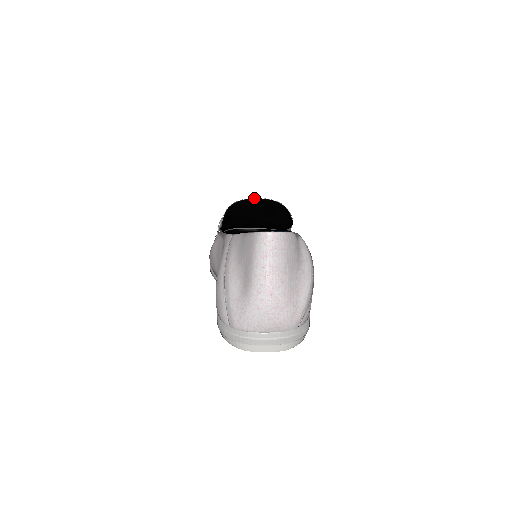
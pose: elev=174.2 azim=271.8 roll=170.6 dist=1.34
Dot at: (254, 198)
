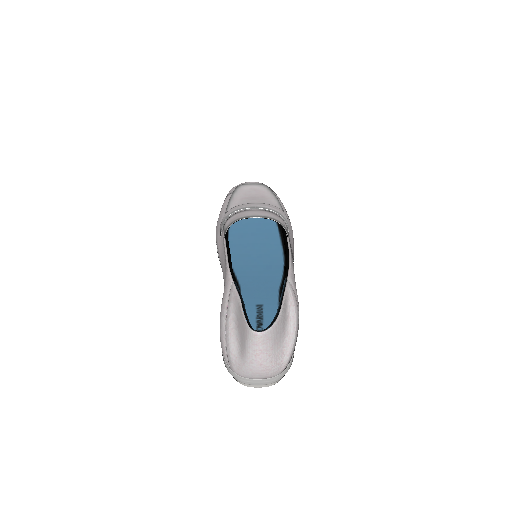
Dot at: (253, 217)
